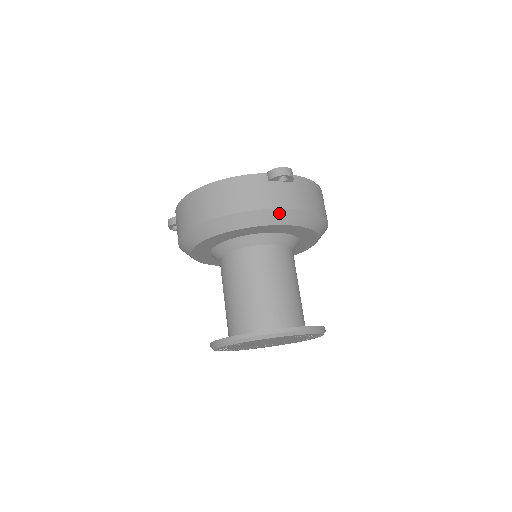
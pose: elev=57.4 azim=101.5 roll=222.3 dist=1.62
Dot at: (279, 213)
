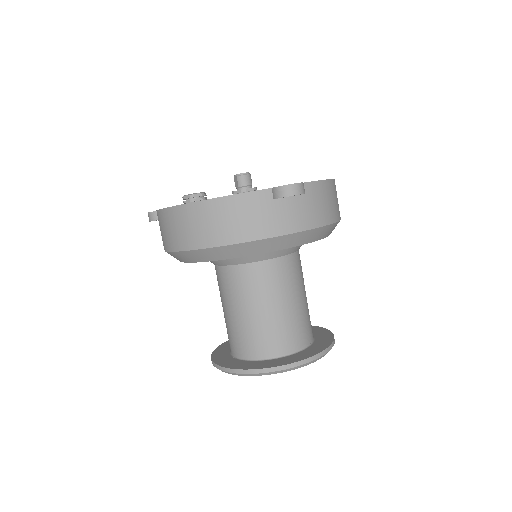
Dot at: (287, 238)
